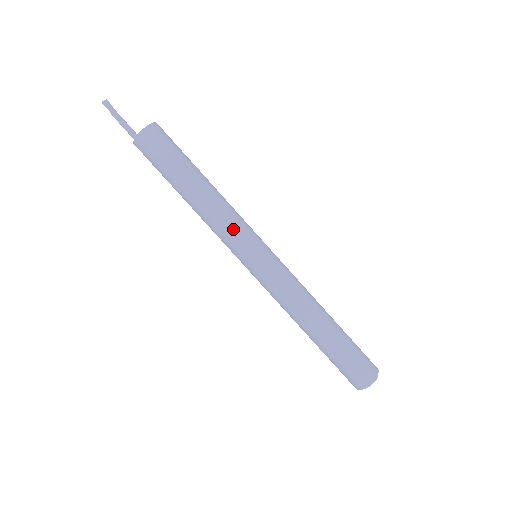
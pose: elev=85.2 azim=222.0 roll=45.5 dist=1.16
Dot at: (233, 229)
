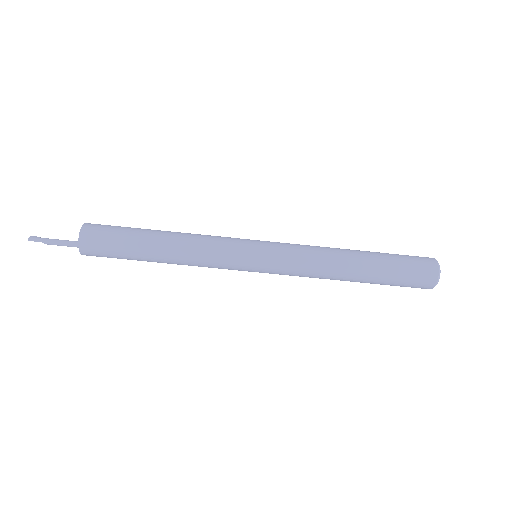
Dot at: (219, 245)
